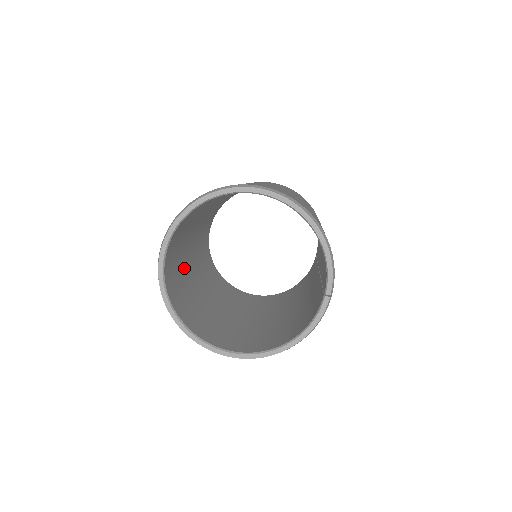
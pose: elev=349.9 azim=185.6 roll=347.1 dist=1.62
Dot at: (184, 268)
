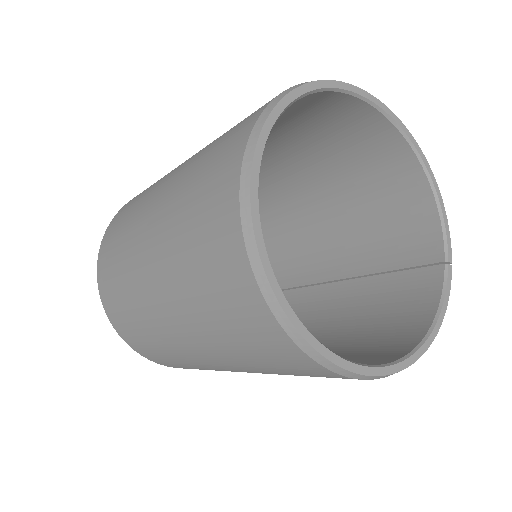
Dot at: occluded
